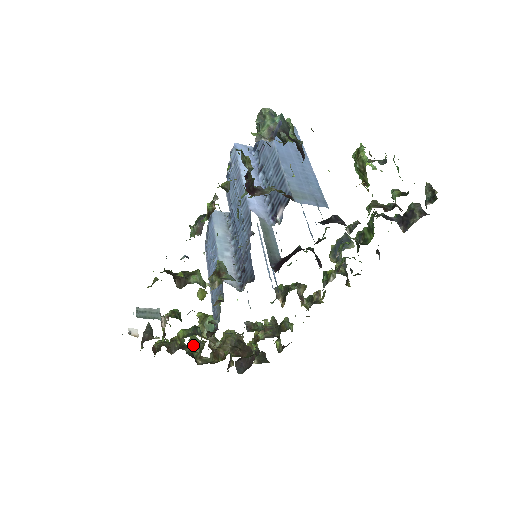
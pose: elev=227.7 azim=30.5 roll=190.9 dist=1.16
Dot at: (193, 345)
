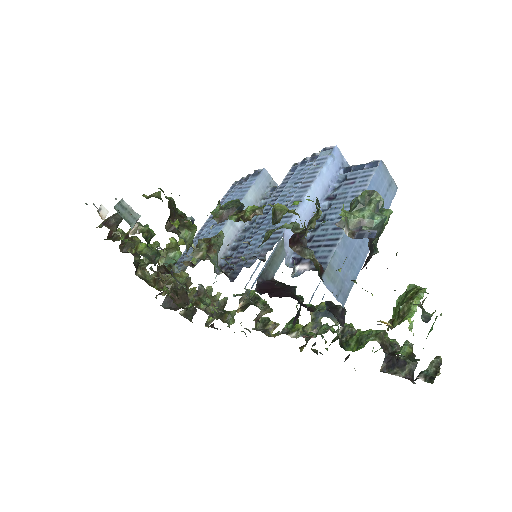
Dot at: occluded
